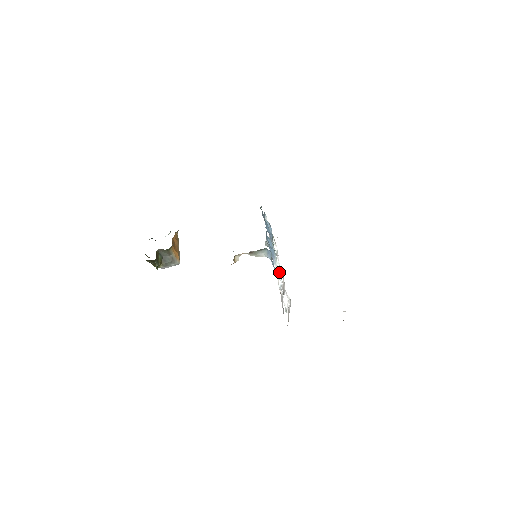
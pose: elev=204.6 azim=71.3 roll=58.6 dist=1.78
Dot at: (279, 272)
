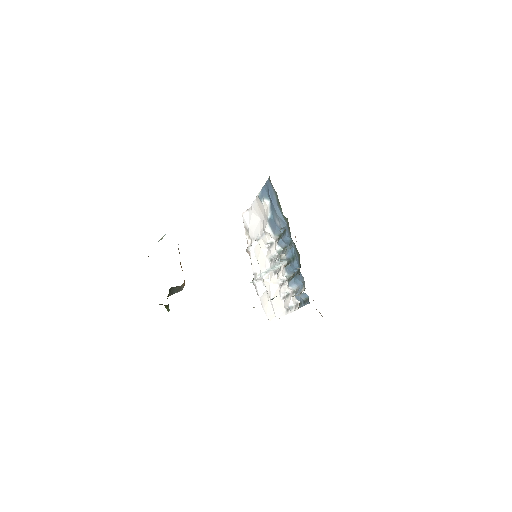
Dot at: (290, 290)
